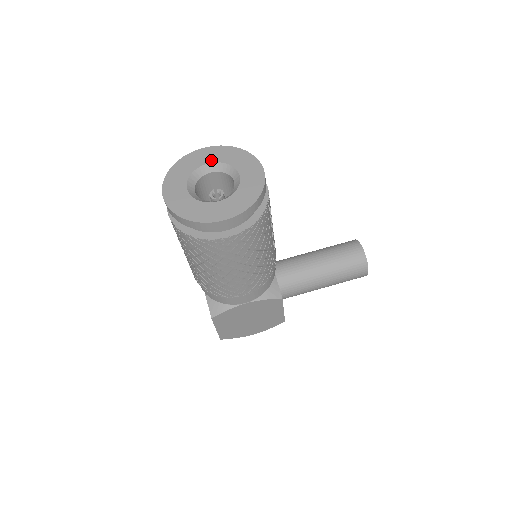
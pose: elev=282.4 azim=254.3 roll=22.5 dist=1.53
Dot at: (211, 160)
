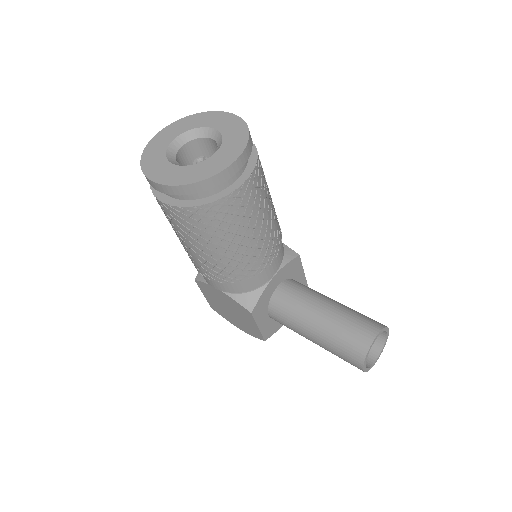
Dot at: (218, 126)
